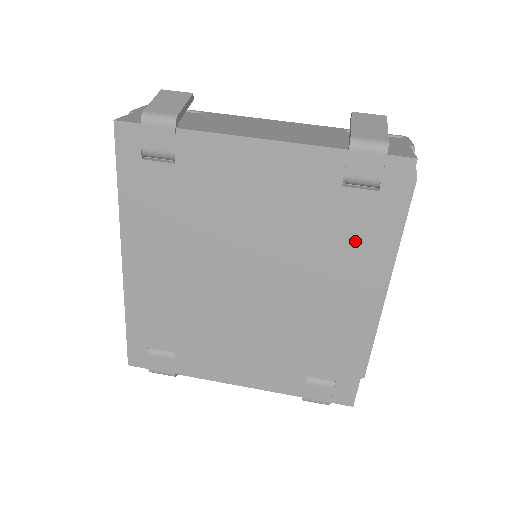
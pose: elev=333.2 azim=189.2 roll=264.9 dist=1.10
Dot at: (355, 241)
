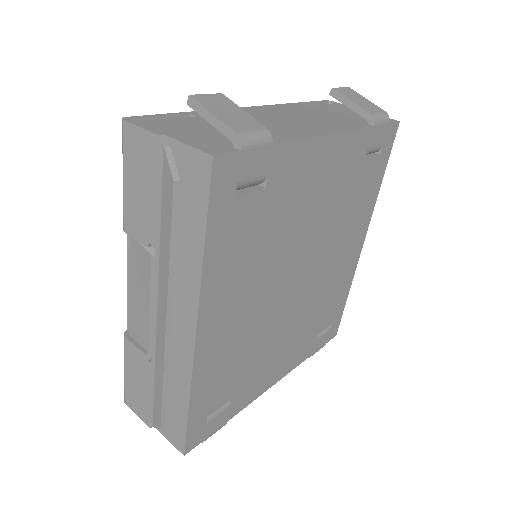
Dot at: (362, 202)
